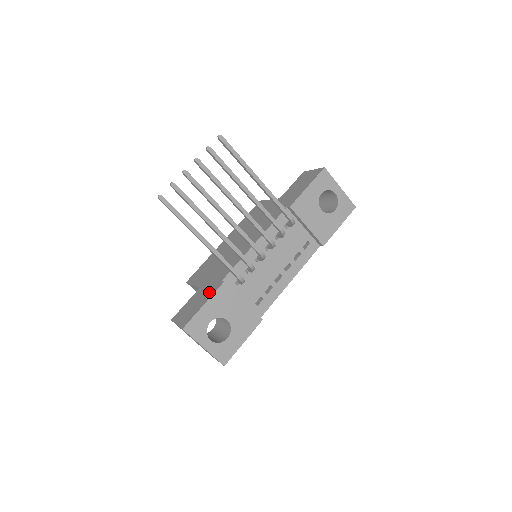
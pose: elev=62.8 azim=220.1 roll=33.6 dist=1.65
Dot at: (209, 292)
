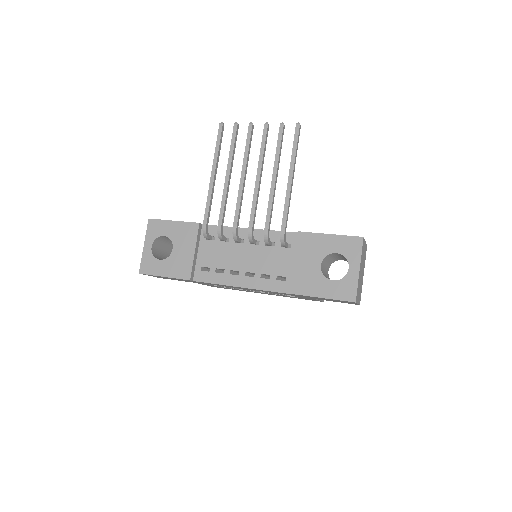
Dot at: occluded
